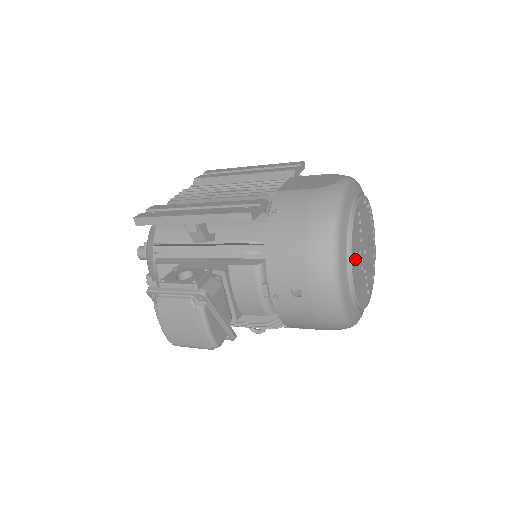
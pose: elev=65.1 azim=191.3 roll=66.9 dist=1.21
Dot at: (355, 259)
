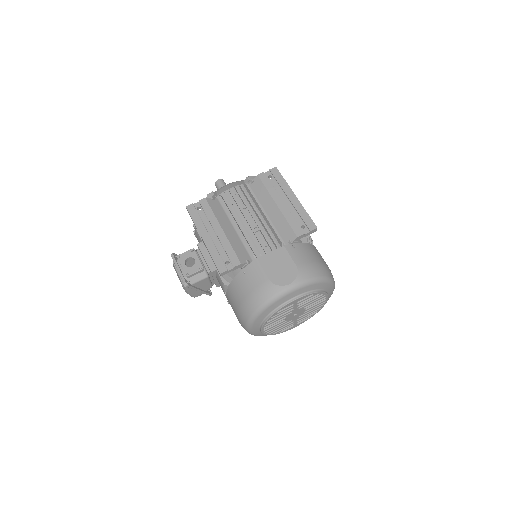
Dot at: (271, 323)
